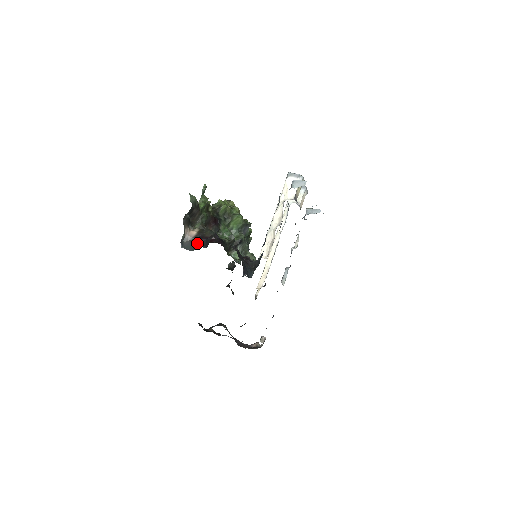
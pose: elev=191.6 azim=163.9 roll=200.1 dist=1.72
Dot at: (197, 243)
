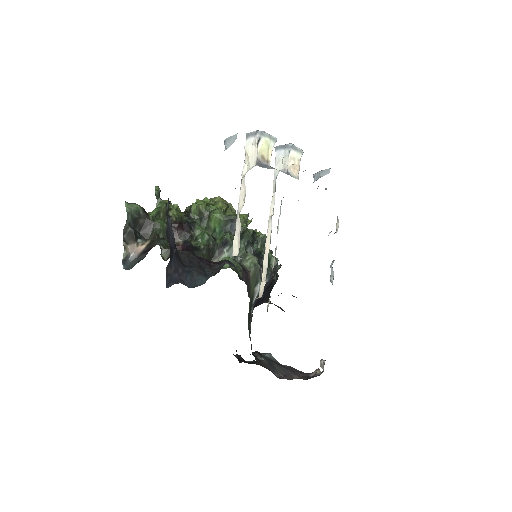
Dot at: (140, 259)
